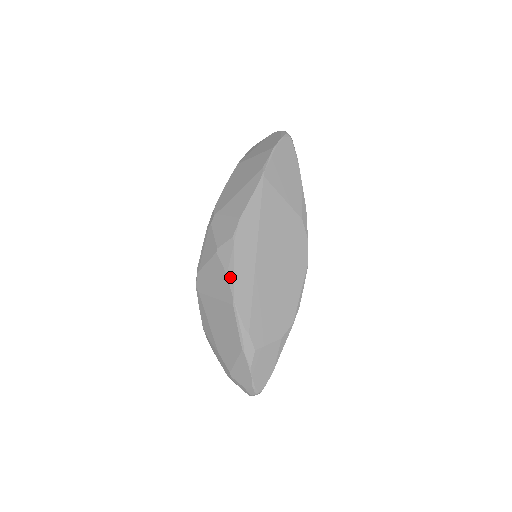
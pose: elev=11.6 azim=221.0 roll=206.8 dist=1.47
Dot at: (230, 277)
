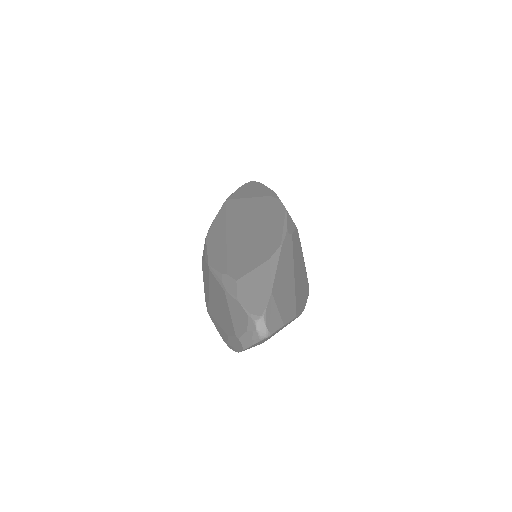
Dot at: (206, 258)
